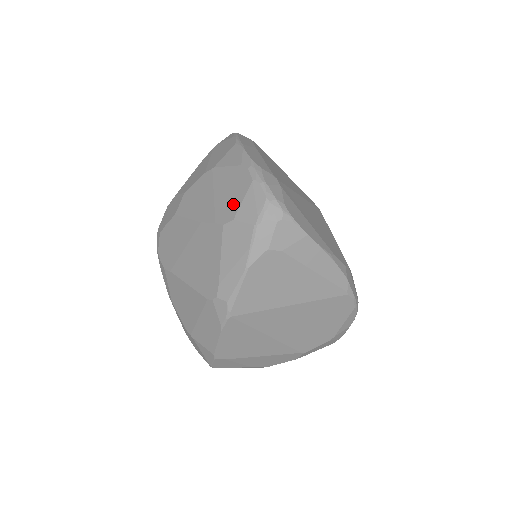
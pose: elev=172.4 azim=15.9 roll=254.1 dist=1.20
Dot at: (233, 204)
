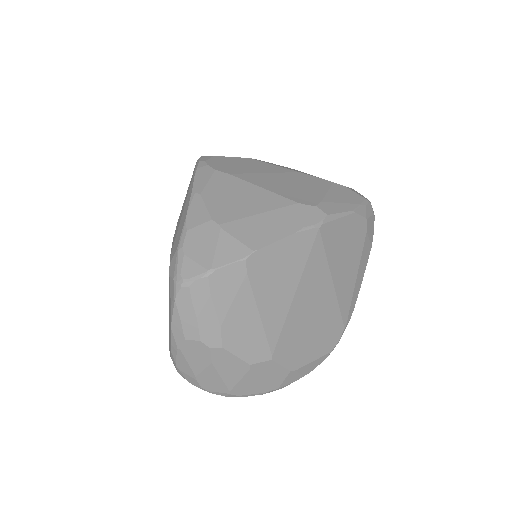
Dot at: occluded
